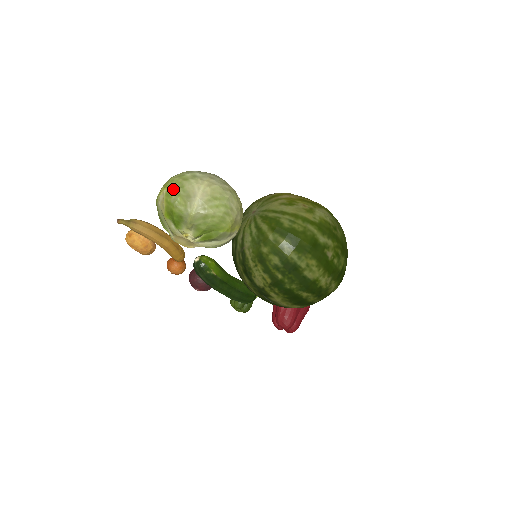
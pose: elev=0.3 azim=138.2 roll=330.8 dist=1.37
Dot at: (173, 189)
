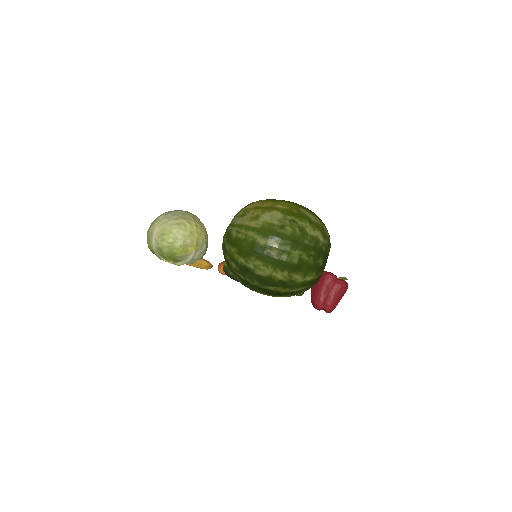
Dot at: (147, 232)
